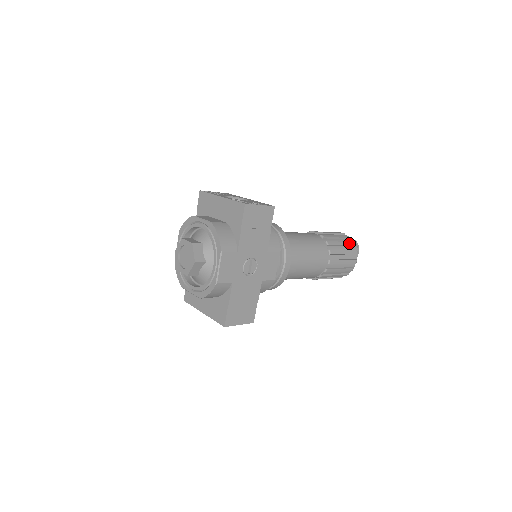
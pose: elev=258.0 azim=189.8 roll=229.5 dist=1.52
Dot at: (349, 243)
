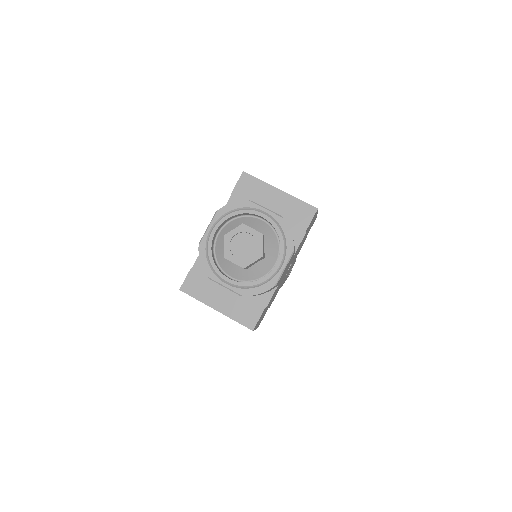
Dot at: occluded
